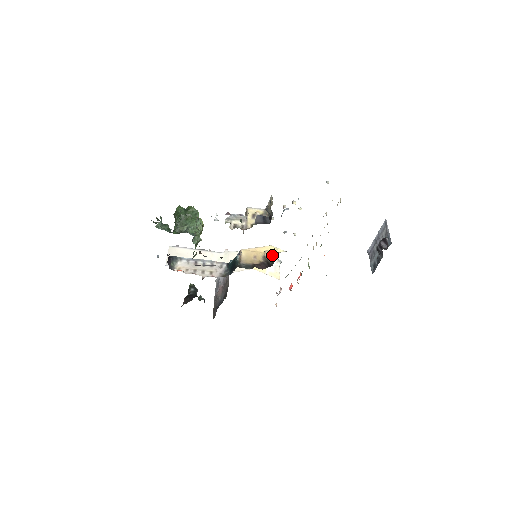
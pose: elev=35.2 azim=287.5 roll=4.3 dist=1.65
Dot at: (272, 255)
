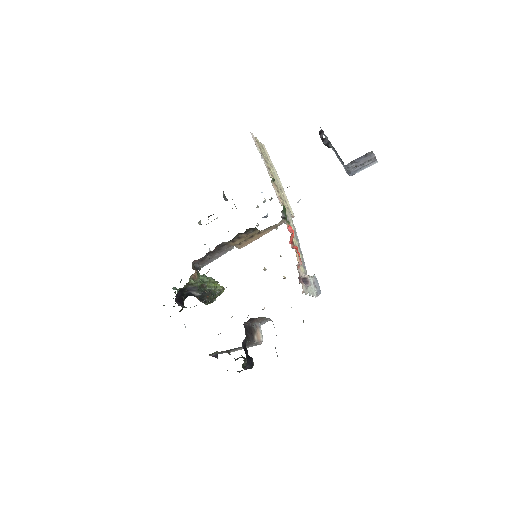
Dot at: occluded
